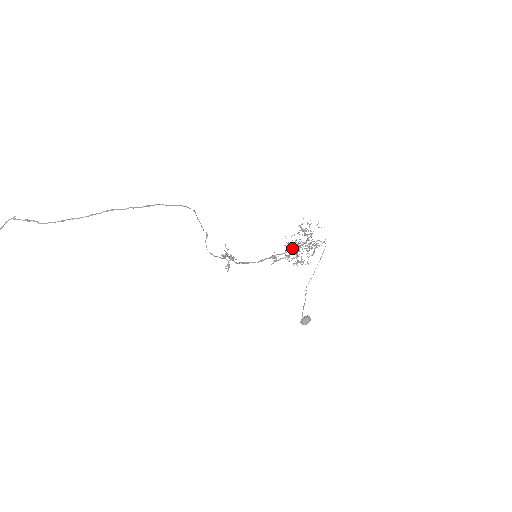
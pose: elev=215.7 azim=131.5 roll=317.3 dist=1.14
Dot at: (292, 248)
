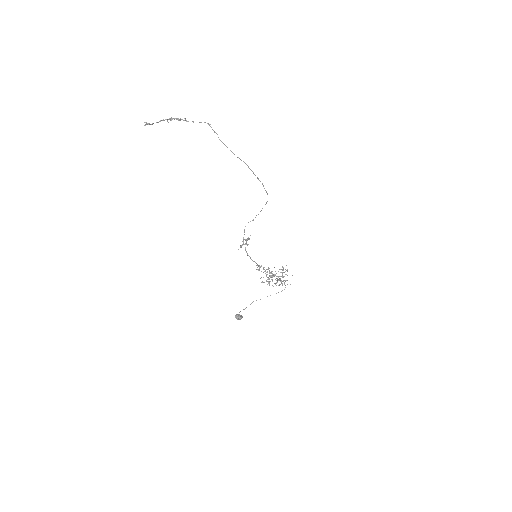
Dot at: occluded
